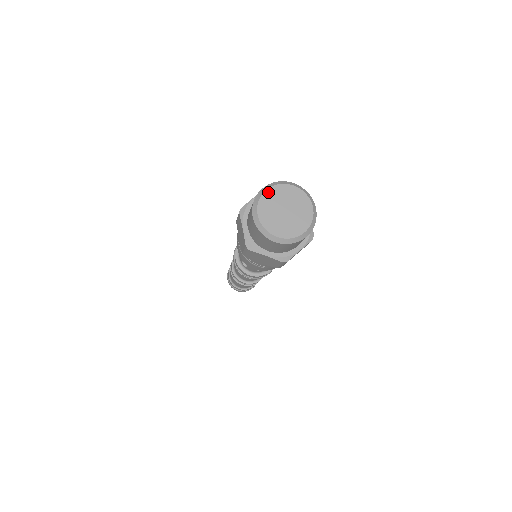
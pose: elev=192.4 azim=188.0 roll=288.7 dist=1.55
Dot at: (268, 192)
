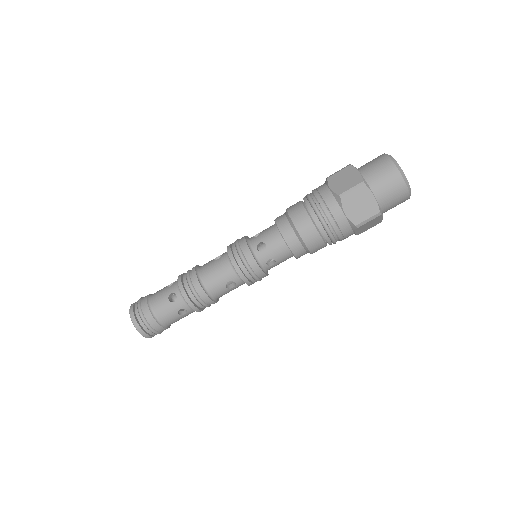
Dot at: occluded
